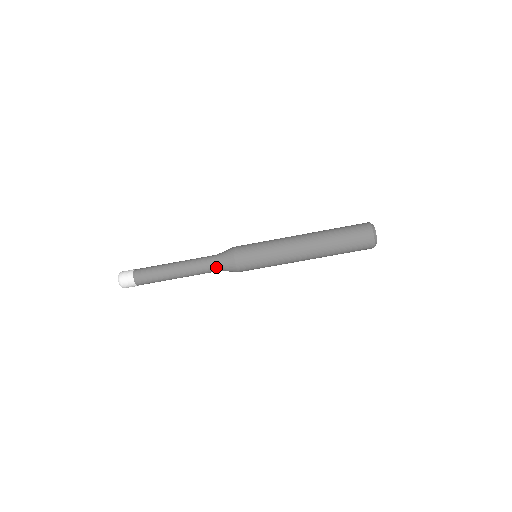
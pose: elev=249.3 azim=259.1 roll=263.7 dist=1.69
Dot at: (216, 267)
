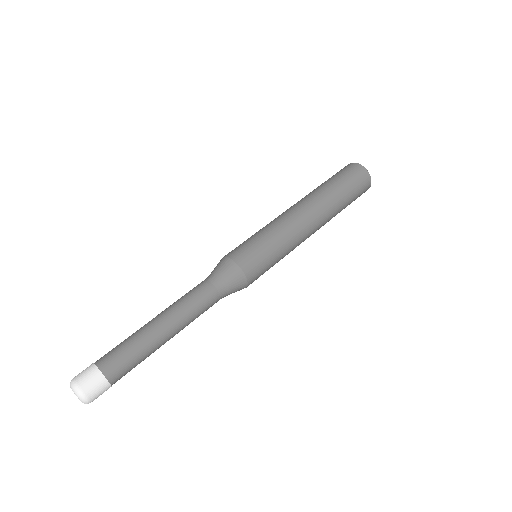
Dot at: (206, 280)
